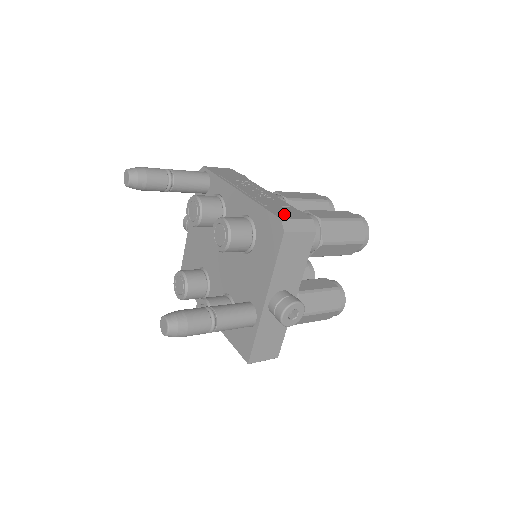
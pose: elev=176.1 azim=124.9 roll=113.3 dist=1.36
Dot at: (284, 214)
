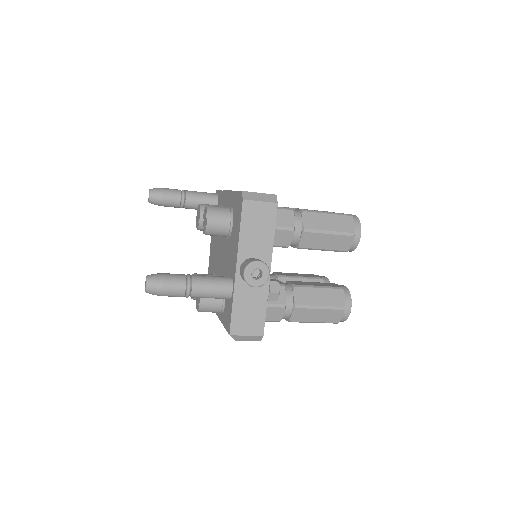
Dot at: occluded
